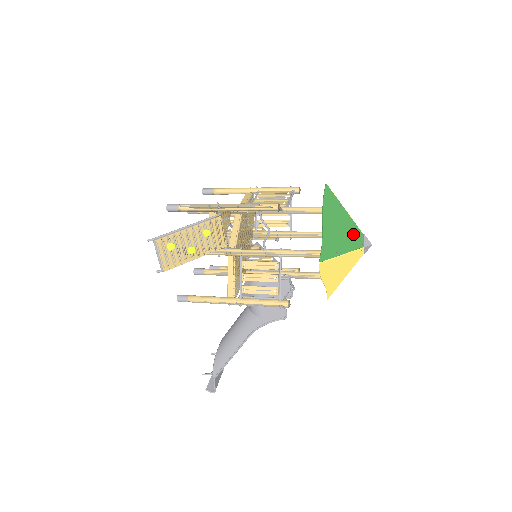
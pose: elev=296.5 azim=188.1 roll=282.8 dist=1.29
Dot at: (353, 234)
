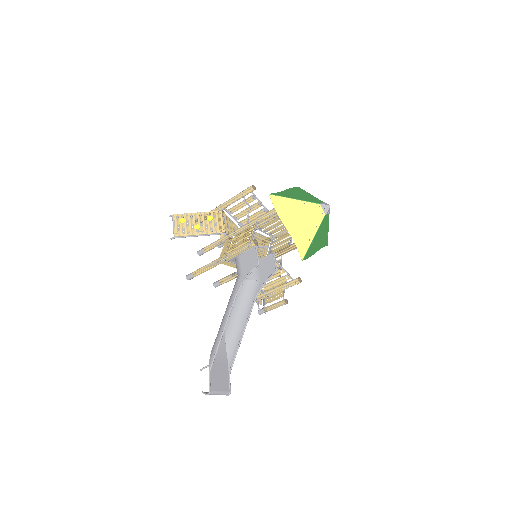
Dot at: (312, 199)
